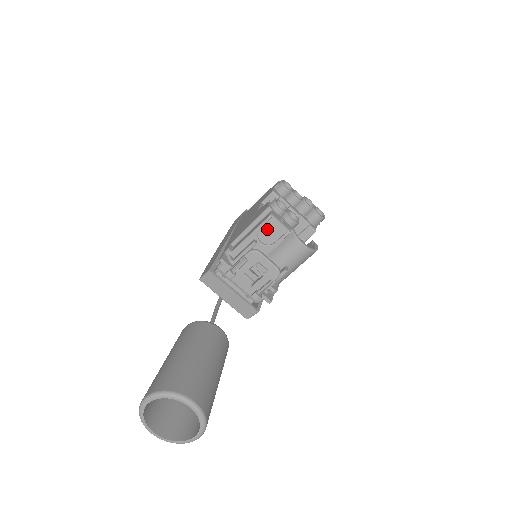
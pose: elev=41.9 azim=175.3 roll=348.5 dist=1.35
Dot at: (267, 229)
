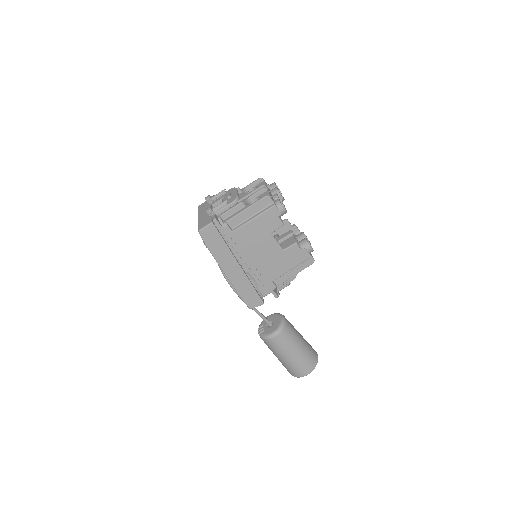
Dot at: occluded
